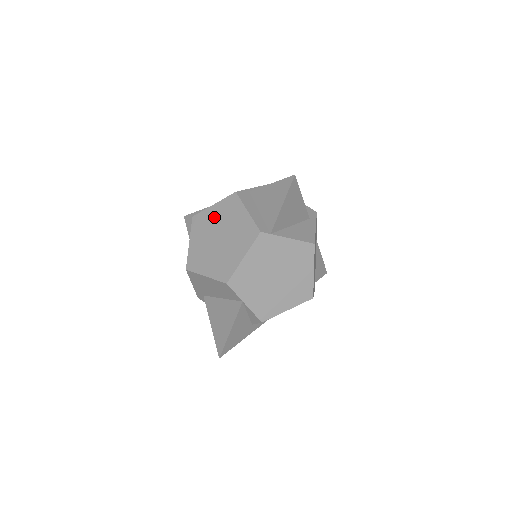
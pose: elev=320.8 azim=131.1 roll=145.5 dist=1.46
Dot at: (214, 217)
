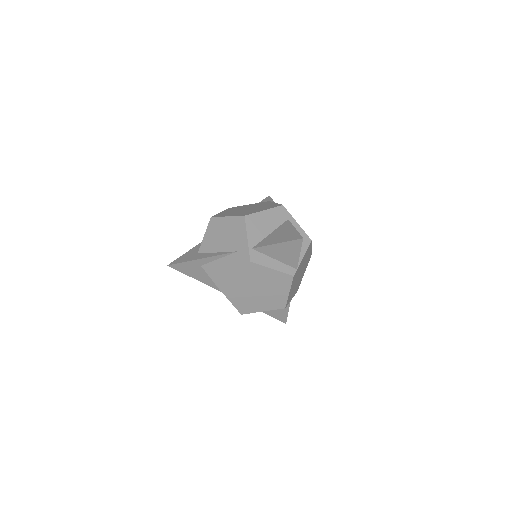
Dot at: (242, 282)
